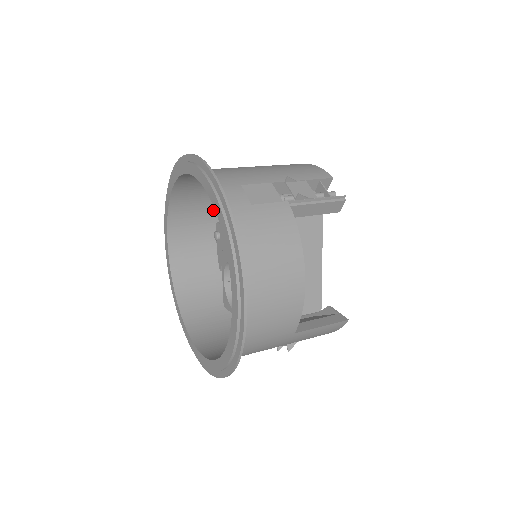
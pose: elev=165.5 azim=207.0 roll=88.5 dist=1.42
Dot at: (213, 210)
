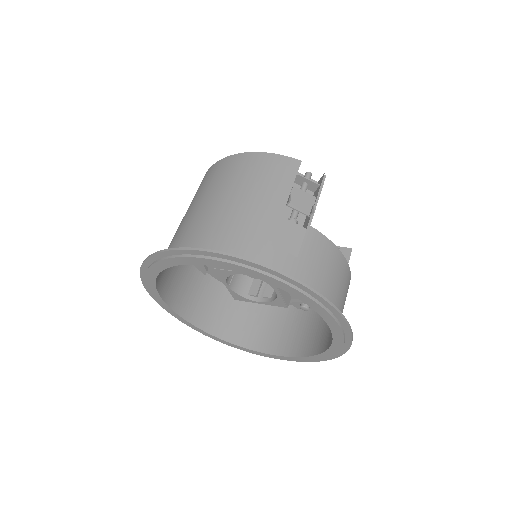
Dot at: occluded
